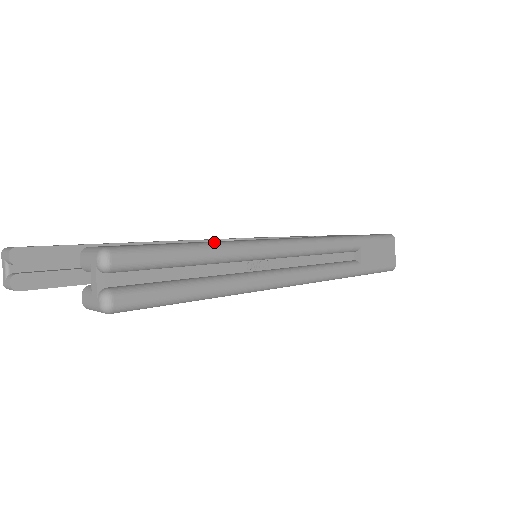
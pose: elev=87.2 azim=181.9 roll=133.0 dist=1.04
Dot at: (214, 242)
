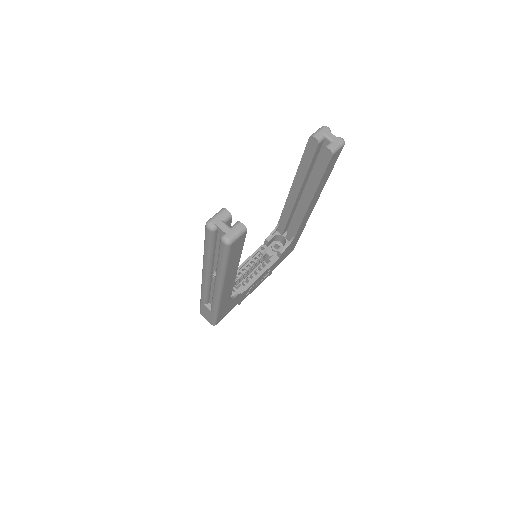
Dot at: occluded
